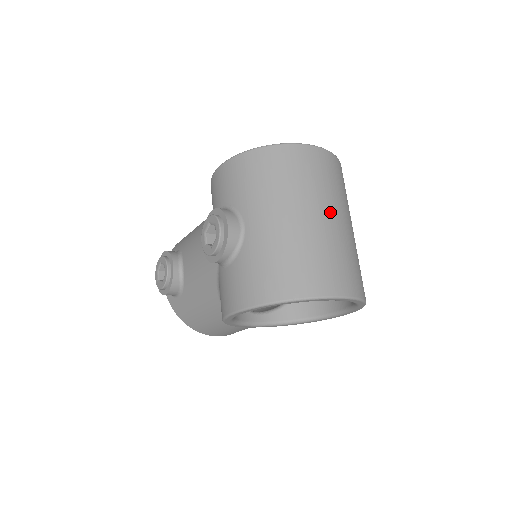
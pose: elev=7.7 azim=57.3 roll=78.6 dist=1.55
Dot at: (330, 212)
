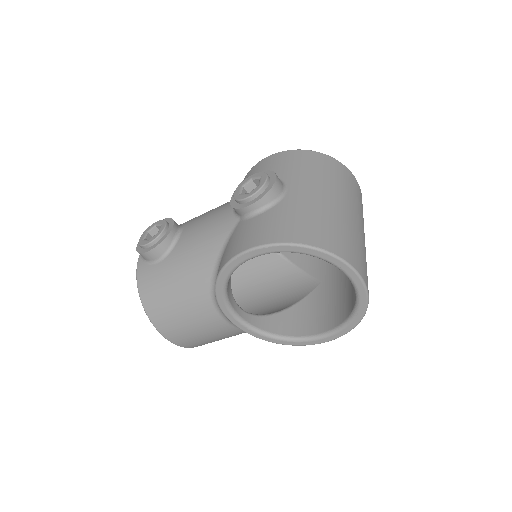
Dot at: (359, 220)
